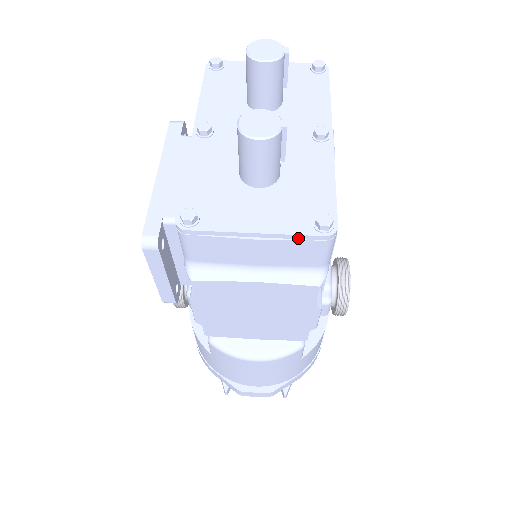
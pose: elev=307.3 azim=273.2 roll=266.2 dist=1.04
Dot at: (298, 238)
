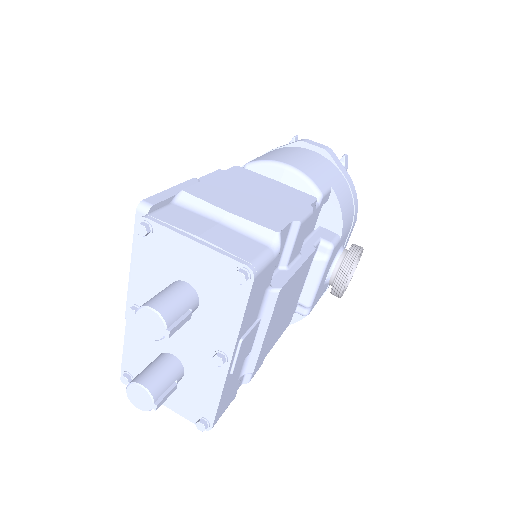
Dot at: (190, 417)
